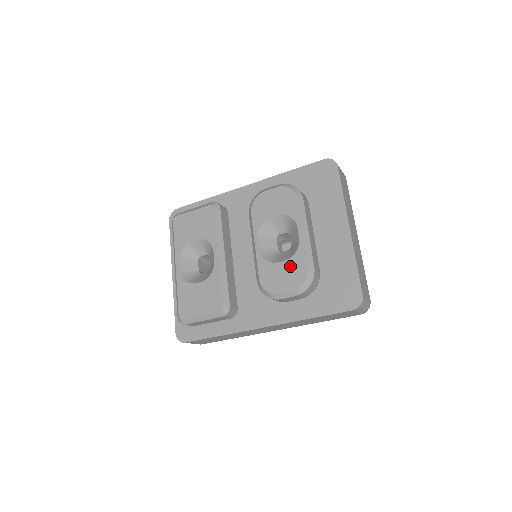
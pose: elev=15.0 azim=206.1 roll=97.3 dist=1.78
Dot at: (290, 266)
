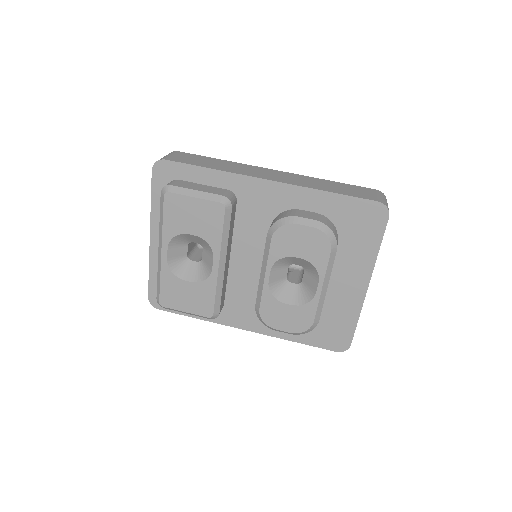
Dot at: (296, 313)
